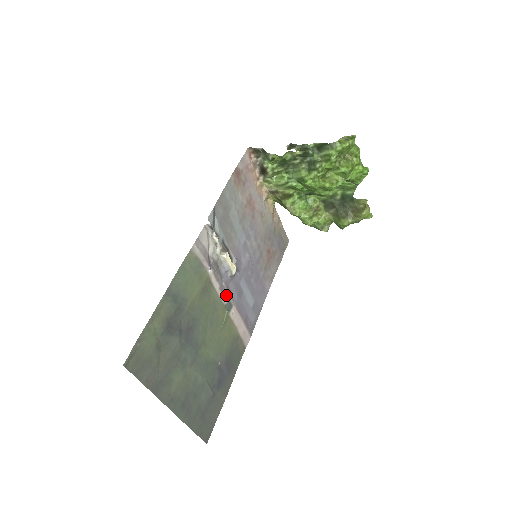
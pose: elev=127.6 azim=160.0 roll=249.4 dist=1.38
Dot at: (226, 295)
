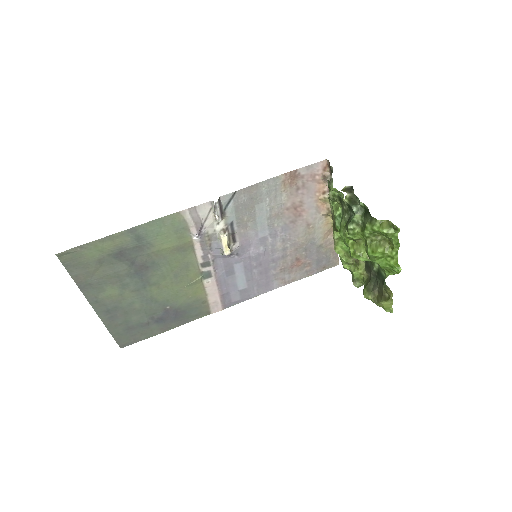
Dot at: (208, 265)
